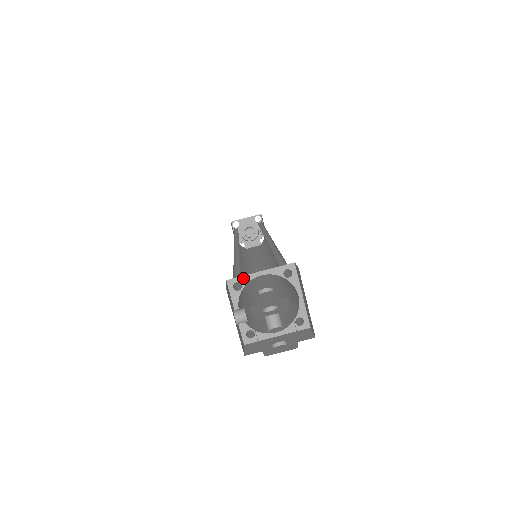
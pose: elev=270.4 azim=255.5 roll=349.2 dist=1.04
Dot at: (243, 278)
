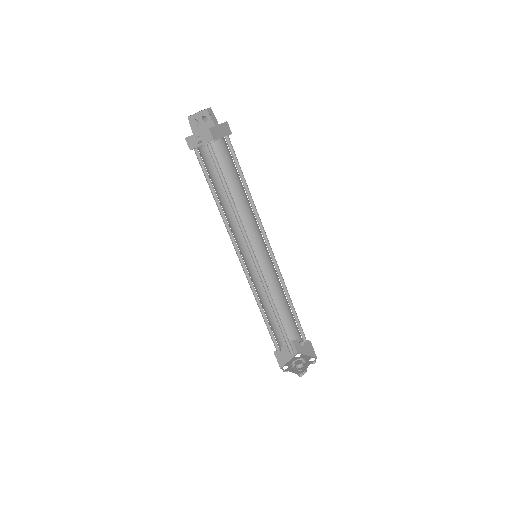
Dot at: (196, 148)
